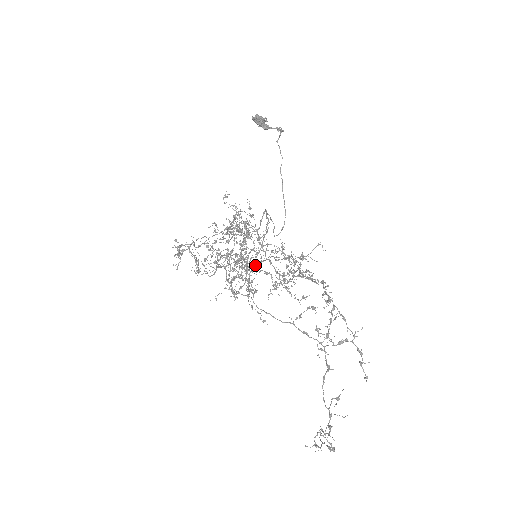
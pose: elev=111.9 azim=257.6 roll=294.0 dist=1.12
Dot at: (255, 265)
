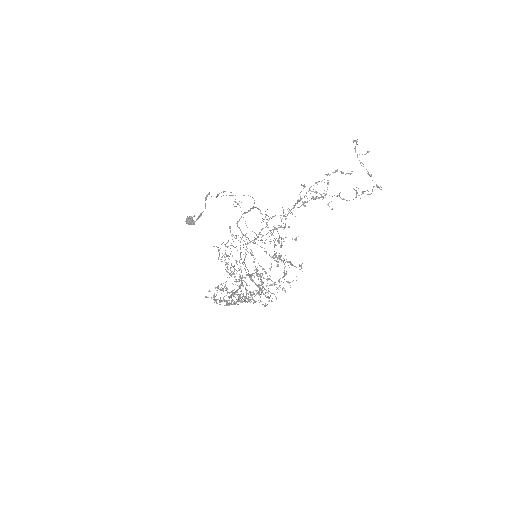
Dot at: occluded
